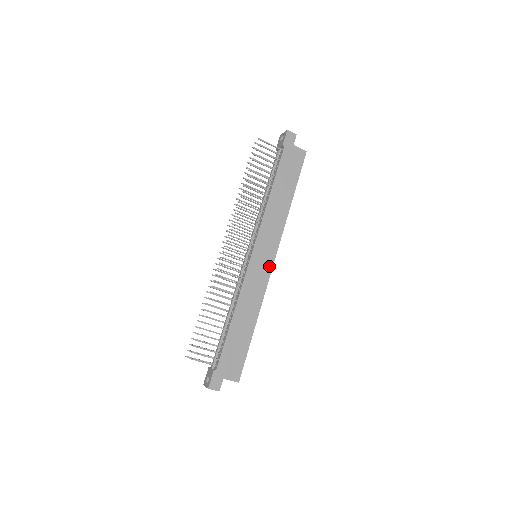
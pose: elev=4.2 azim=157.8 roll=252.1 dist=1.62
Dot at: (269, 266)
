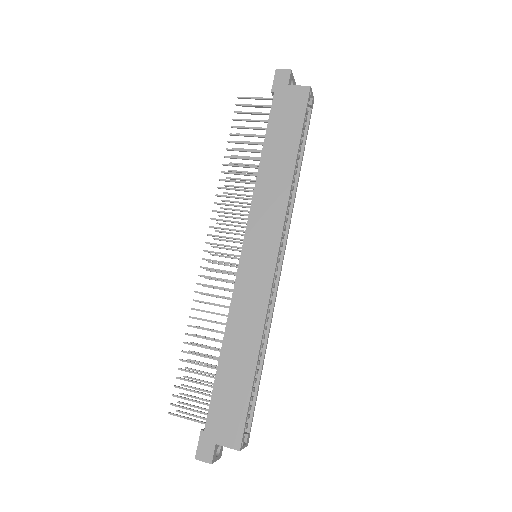
Dot at: (270, 266)
